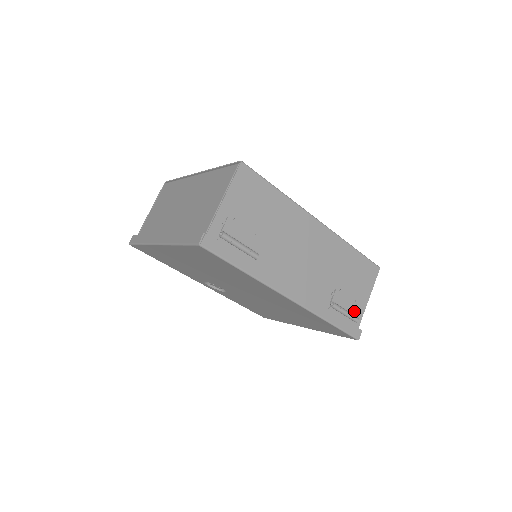
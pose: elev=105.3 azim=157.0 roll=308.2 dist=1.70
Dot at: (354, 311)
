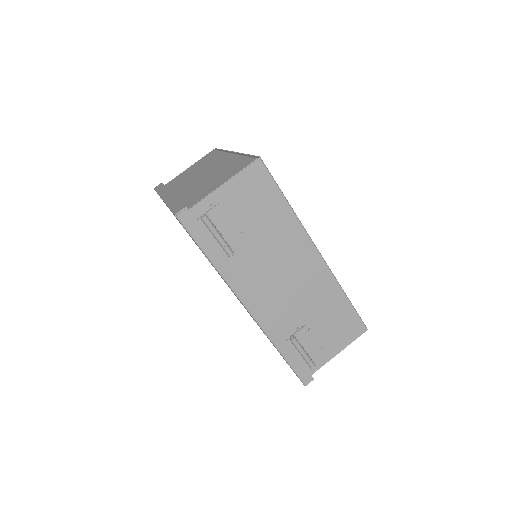
Dot at: (315, 356)
